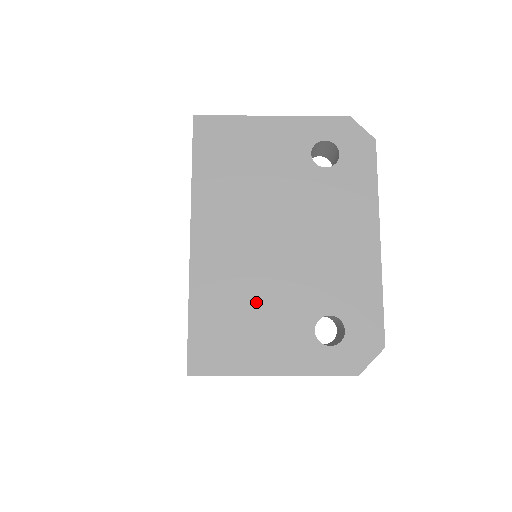
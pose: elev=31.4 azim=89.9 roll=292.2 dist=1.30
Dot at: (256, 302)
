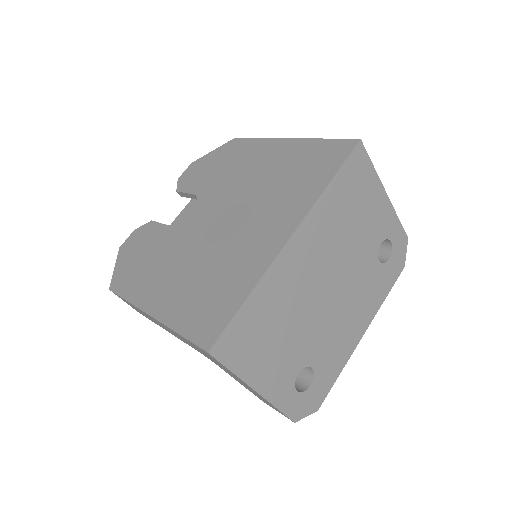
Dot at: (288, 325)
